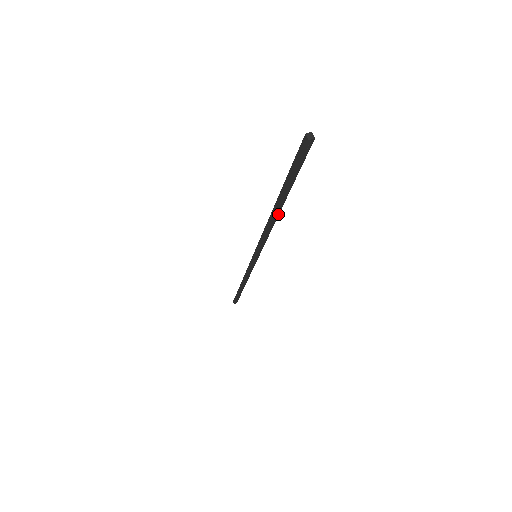
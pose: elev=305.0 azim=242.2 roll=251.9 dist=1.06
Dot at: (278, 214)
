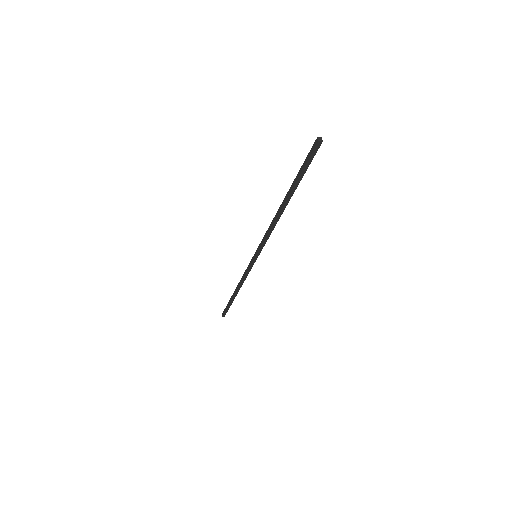
Dot at: (283, 210)
